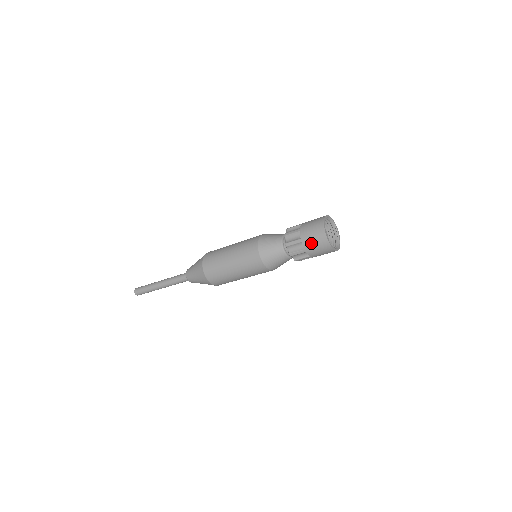
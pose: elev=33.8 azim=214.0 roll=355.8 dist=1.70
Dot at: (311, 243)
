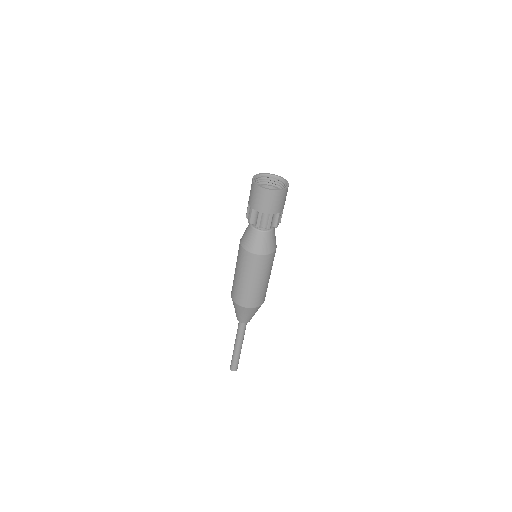
Dot at: (256, 202)
